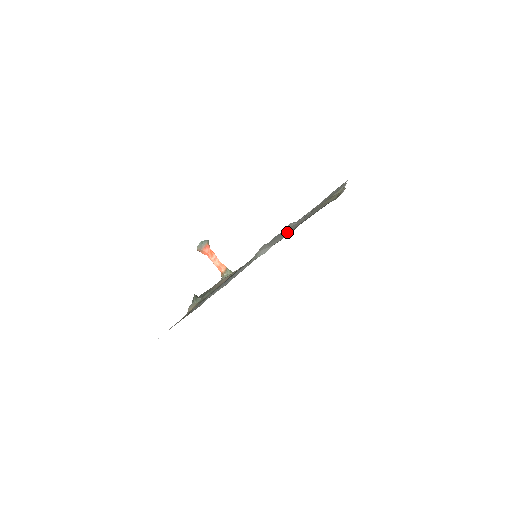
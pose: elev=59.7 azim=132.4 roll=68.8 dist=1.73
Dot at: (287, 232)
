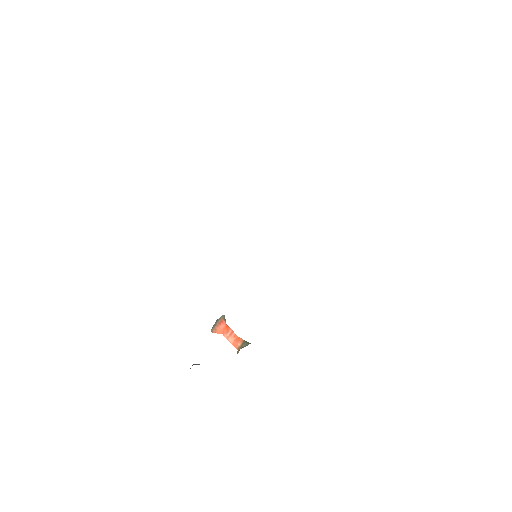
Dot at: occluded
